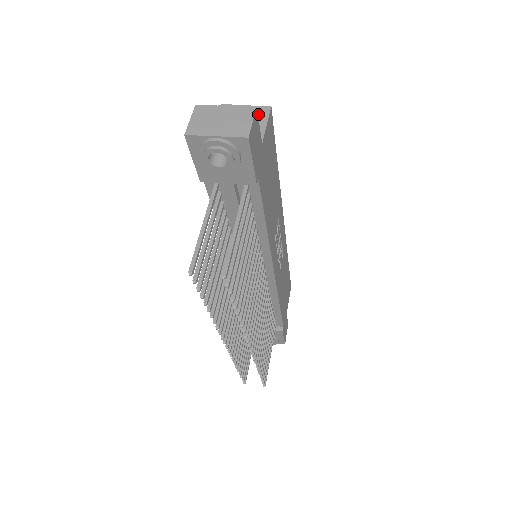
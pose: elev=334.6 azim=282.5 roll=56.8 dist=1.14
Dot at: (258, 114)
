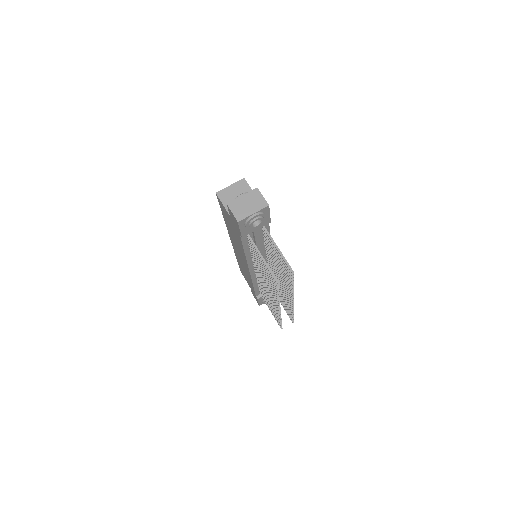
Dot at: (242, 186)
